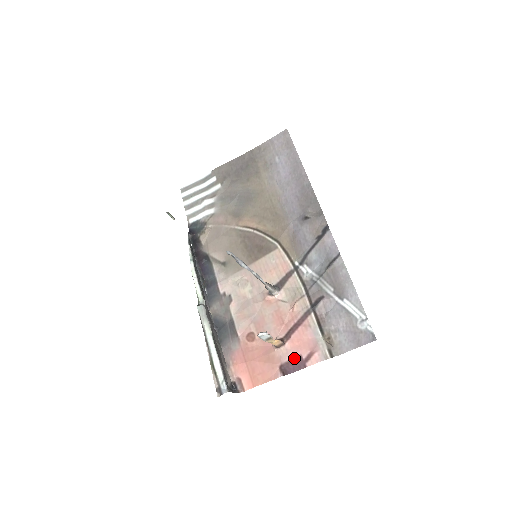
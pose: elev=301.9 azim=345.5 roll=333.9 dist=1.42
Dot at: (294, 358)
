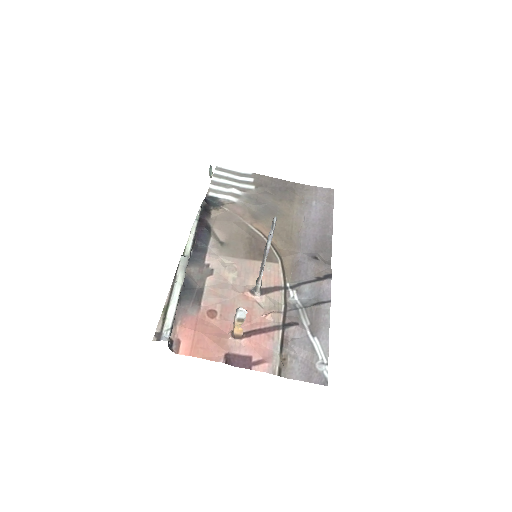
Dot at: (244, 355)
